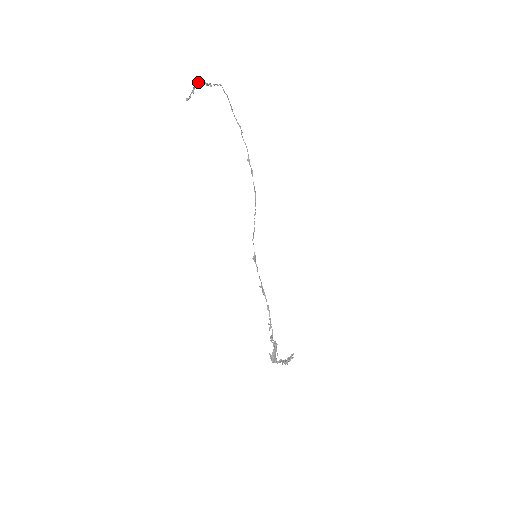
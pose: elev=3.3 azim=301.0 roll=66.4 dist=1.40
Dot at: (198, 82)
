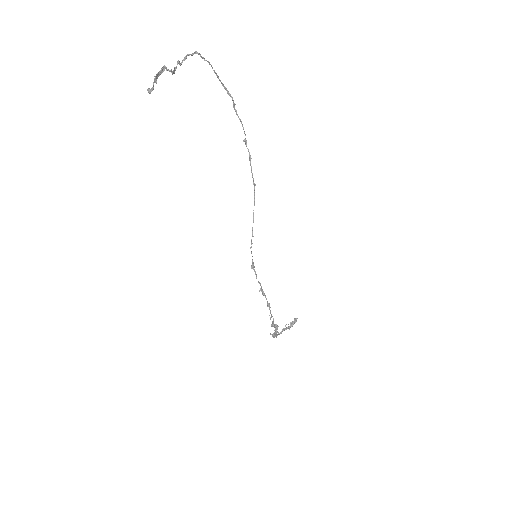
Dot at: (160, 73)
